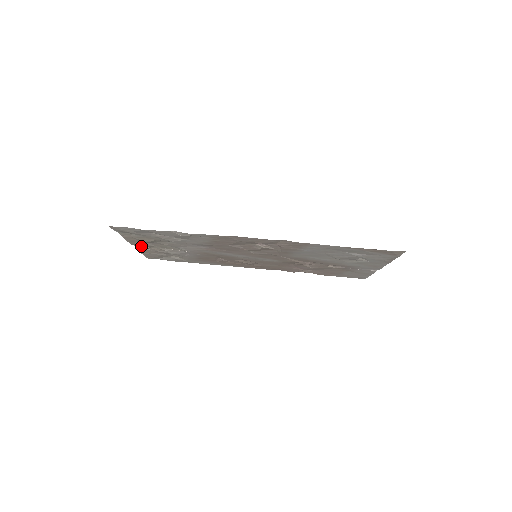
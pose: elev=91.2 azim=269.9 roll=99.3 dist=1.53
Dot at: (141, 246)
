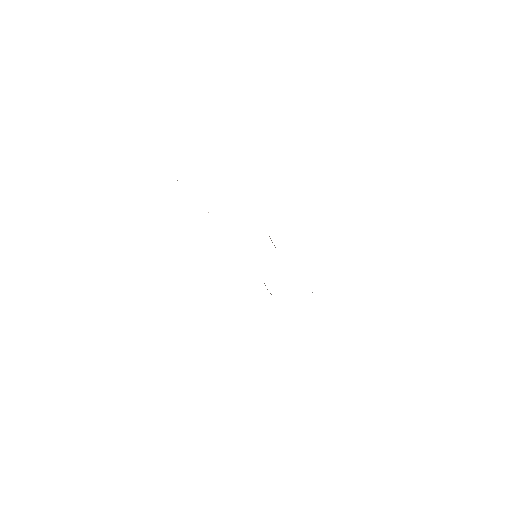
Dot at: occluded
